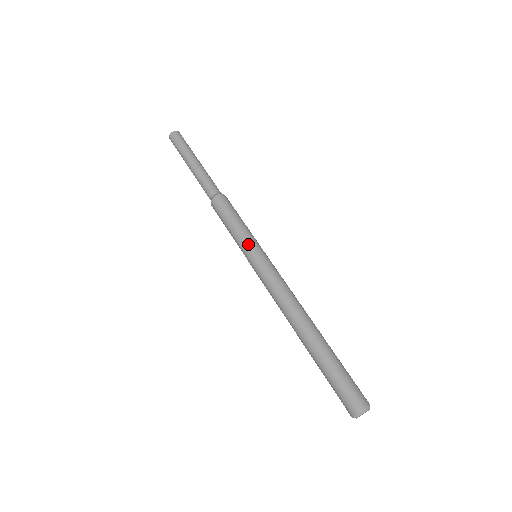
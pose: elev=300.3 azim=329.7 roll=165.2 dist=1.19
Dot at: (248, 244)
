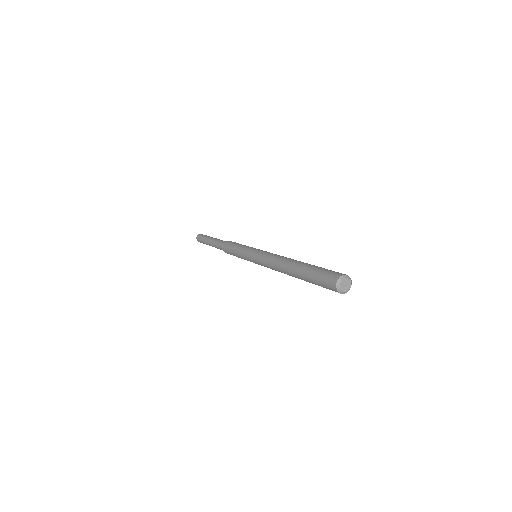
Dot at: (247, 250)
